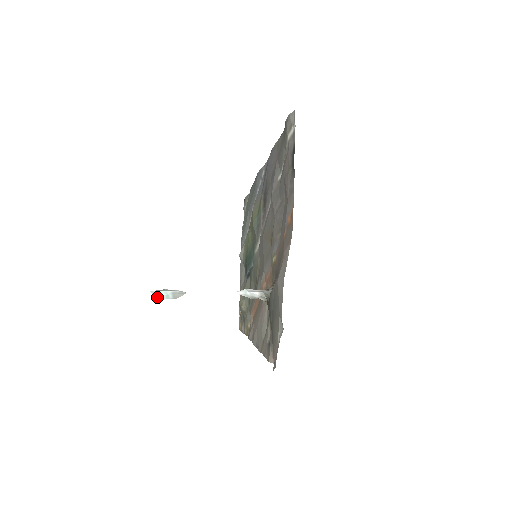
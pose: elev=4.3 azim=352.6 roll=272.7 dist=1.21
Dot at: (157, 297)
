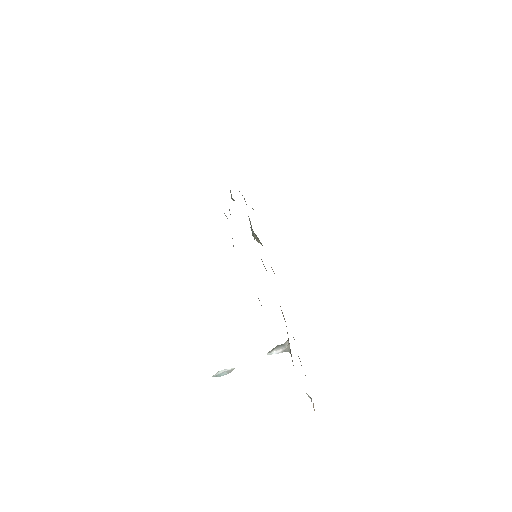
Dot at: occluded
